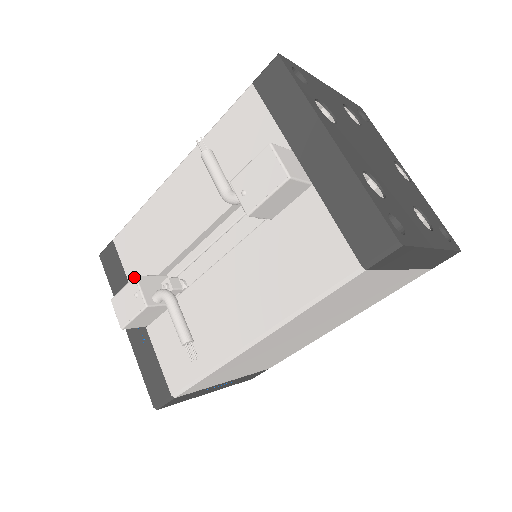
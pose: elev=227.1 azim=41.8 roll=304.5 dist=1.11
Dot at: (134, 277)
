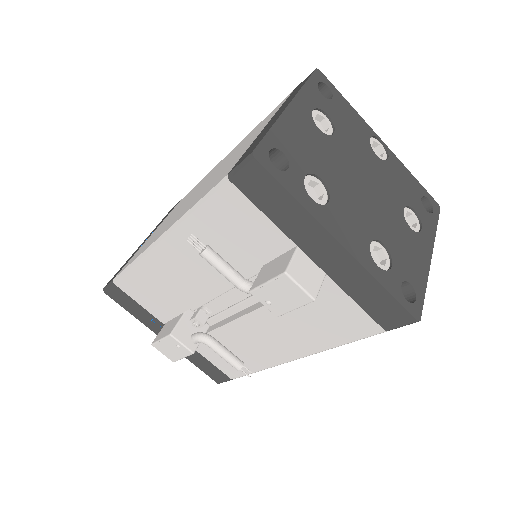
Dot at: (170, 336)
